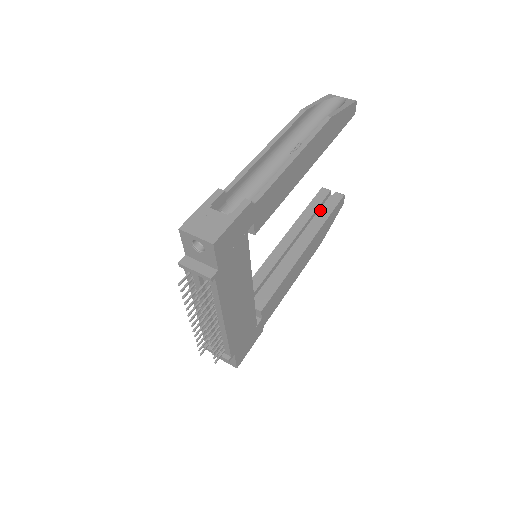
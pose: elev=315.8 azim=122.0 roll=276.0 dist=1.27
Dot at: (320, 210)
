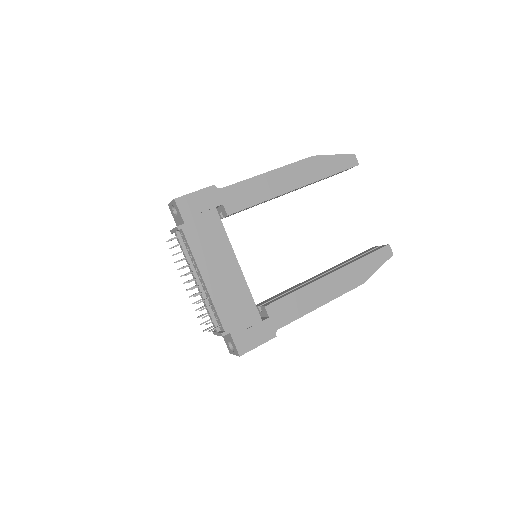
Dot at: occluded
